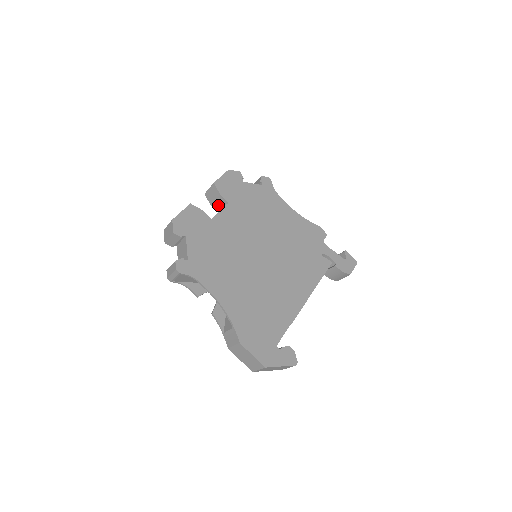
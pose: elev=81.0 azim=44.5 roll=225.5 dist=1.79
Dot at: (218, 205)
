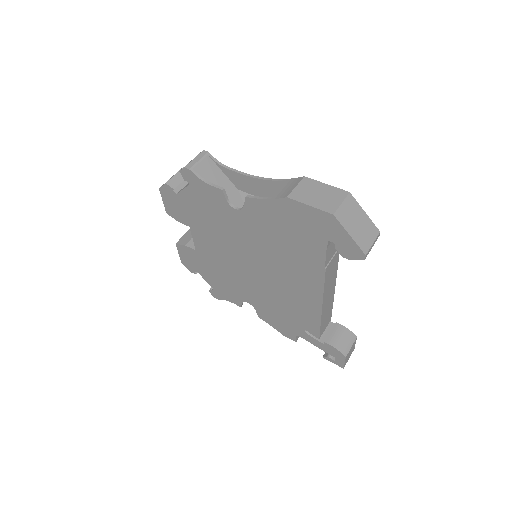
Dot at: occluded
